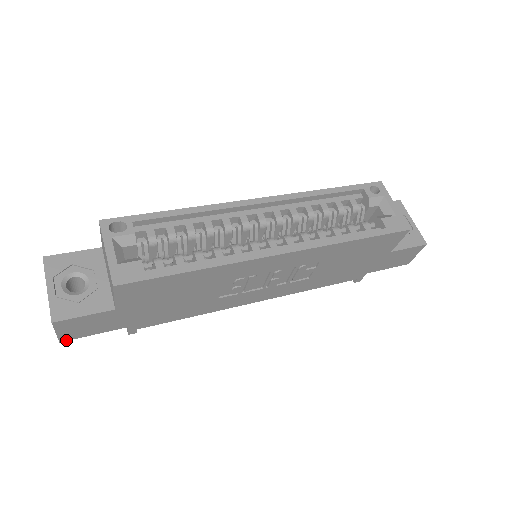
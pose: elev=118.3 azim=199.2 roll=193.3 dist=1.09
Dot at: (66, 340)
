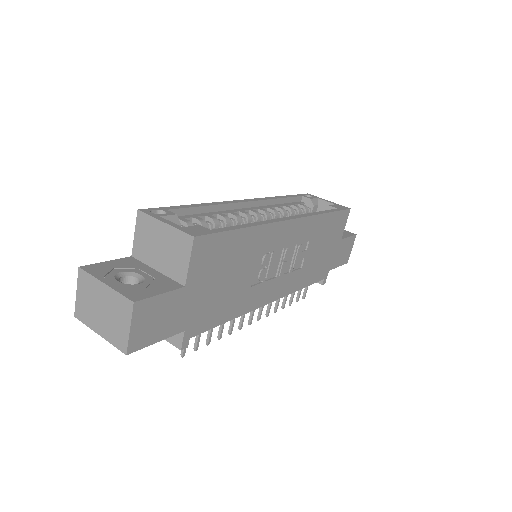
Dot at: (132, 351)
